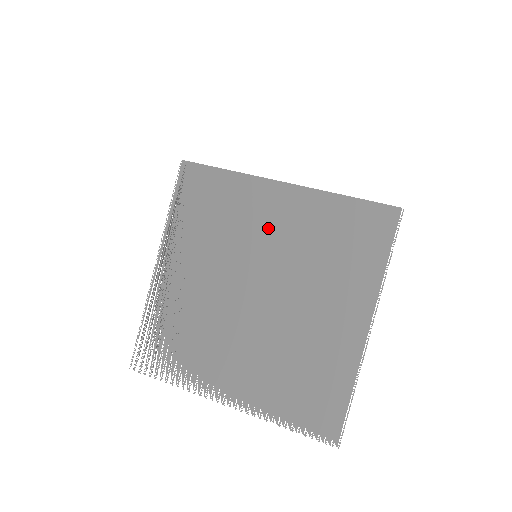
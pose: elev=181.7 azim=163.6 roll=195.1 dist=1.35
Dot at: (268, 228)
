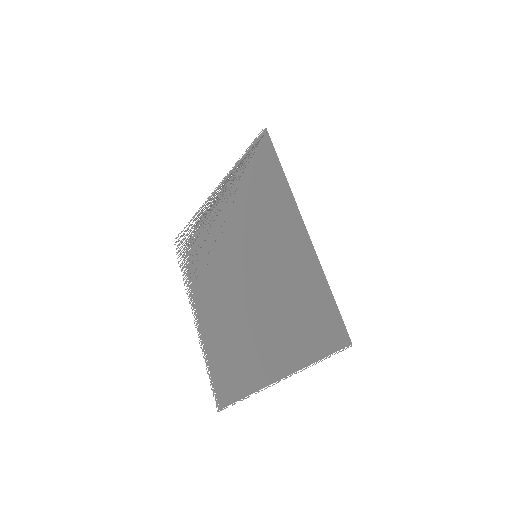
Dot at: (274, 246)
